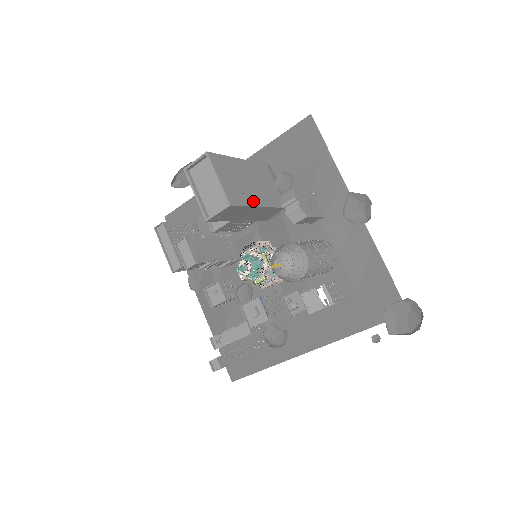
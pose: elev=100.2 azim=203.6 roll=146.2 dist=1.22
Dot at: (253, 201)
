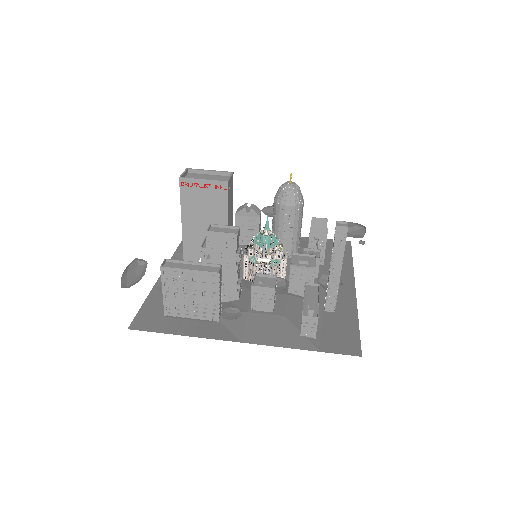
Dot at: occluded
